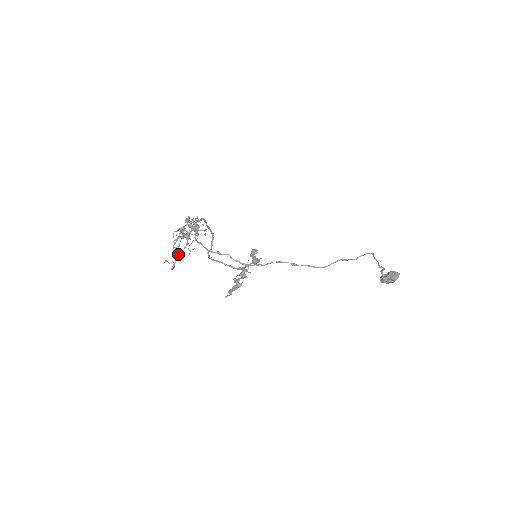
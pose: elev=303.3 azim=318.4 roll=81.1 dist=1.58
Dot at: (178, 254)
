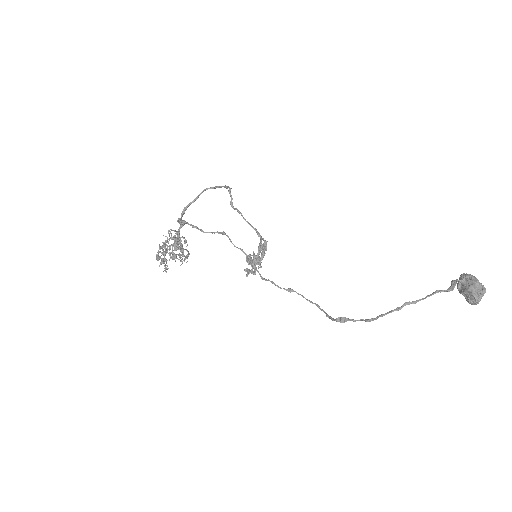
Dot at: occluded
